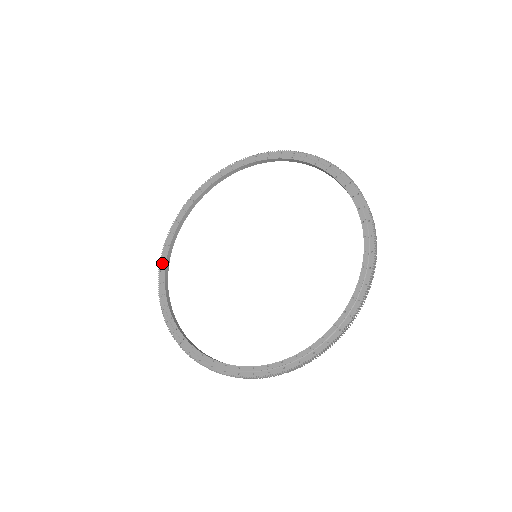
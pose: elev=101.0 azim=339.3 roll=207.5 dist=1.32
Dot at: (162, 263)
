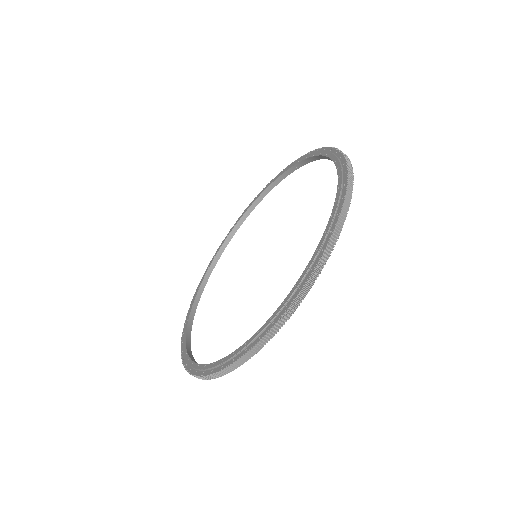
Dot at: (195, 295)
